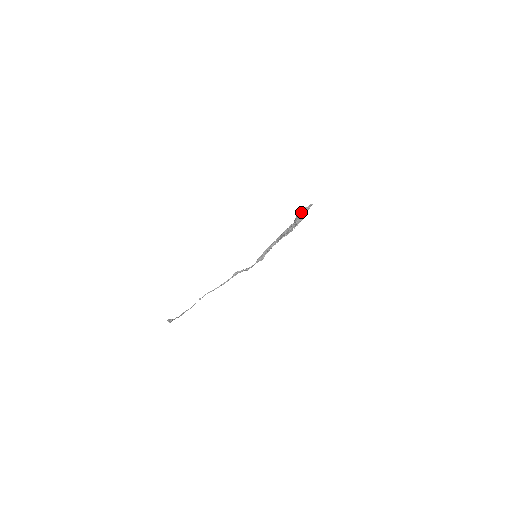
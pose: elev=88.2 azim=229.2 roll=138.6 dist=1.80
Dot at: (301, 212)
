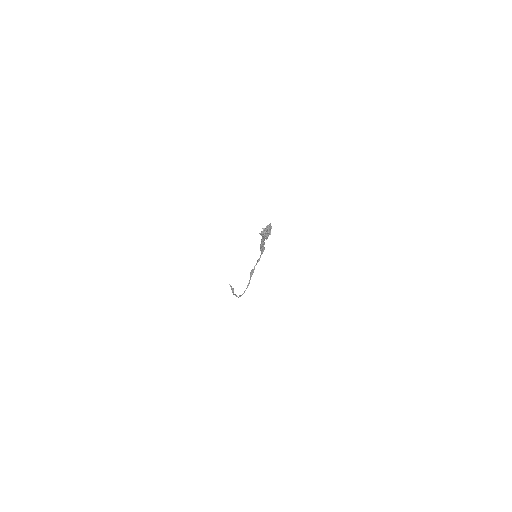
Dot at: (263, 235)
